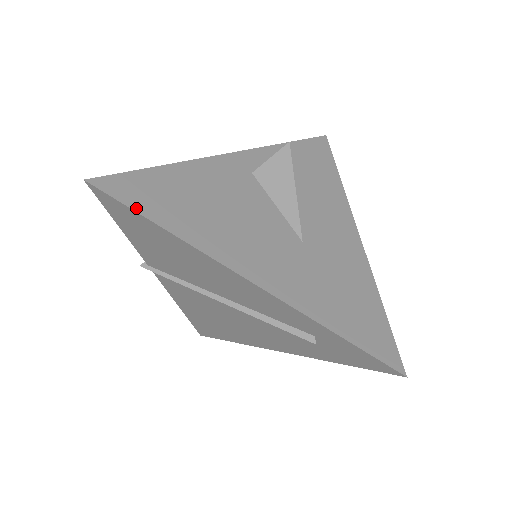
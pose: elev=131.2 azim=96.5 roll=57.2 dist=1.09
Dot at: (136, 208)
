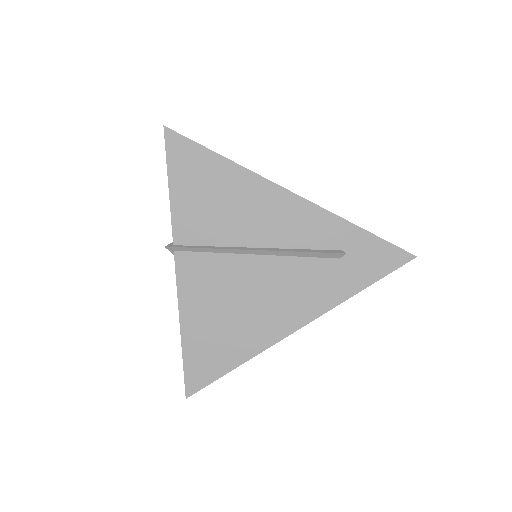
Dot at: (202, 147)
